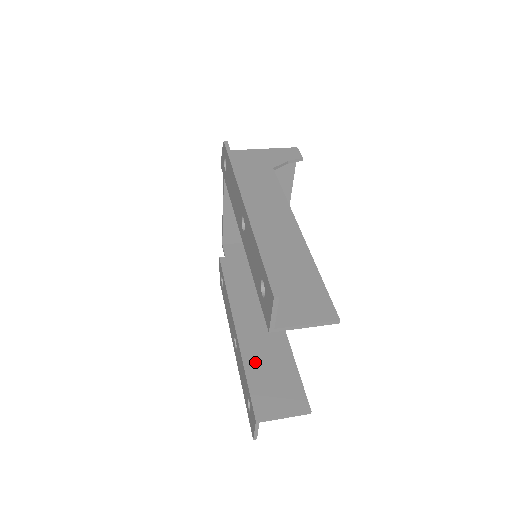
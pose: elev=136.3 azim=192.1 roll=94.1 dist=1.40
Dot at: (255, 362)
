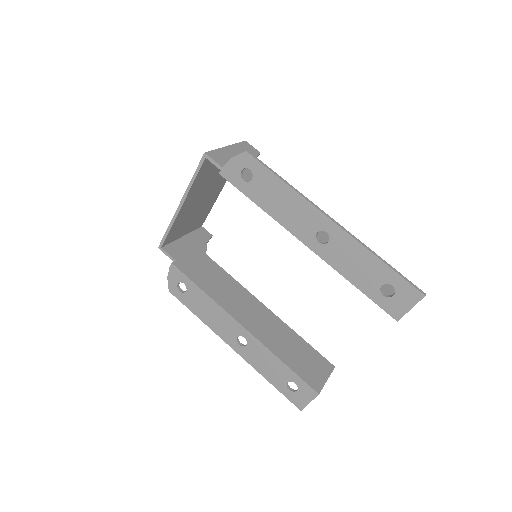
Dot at: (281, 350)
